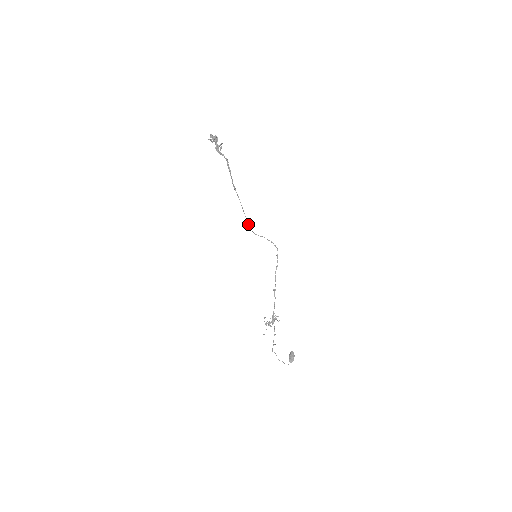
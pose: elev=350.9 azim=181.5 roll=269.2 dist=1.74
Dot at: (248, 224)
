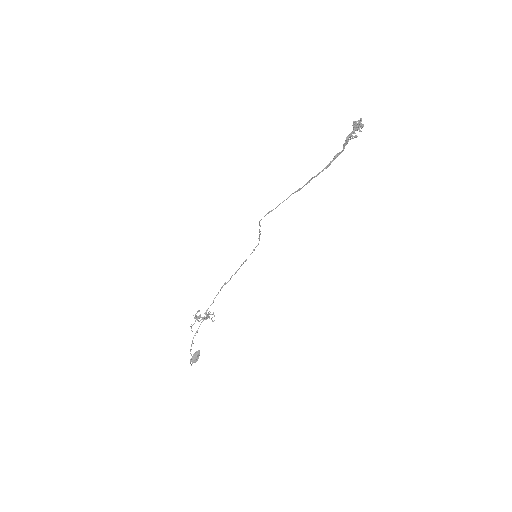
Dot at: (268, 213)
